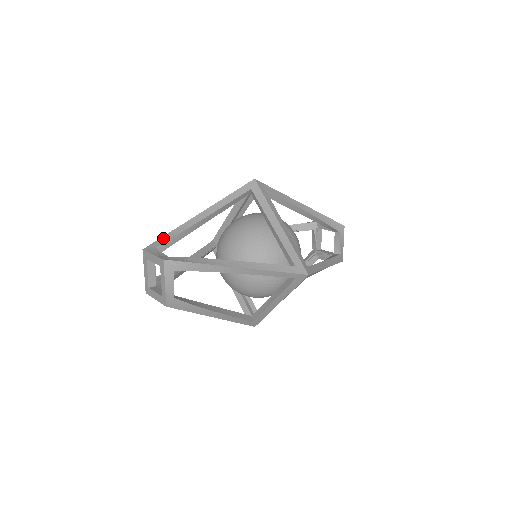
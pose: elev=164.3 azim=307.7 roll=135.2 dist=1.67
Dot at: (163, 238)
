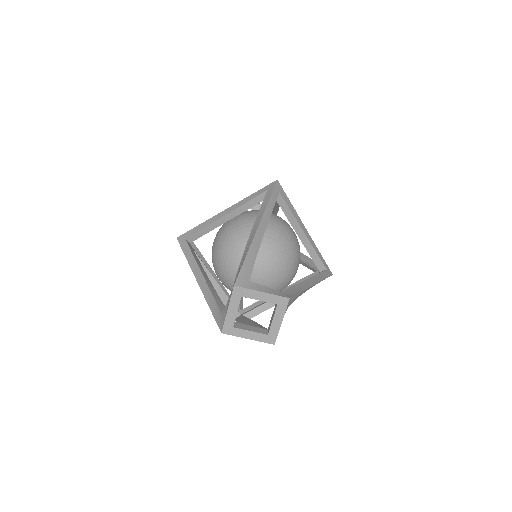
Dot at: (246, 266)
